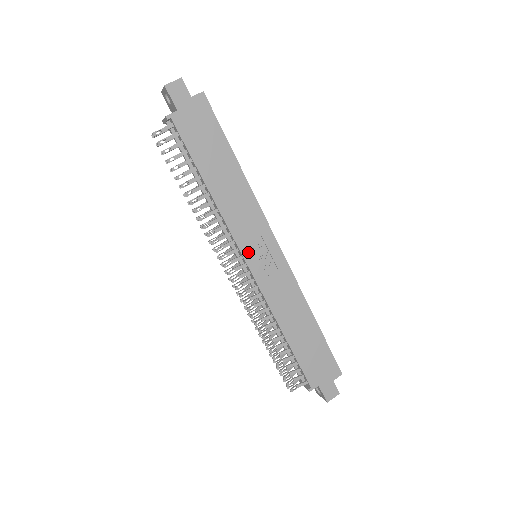
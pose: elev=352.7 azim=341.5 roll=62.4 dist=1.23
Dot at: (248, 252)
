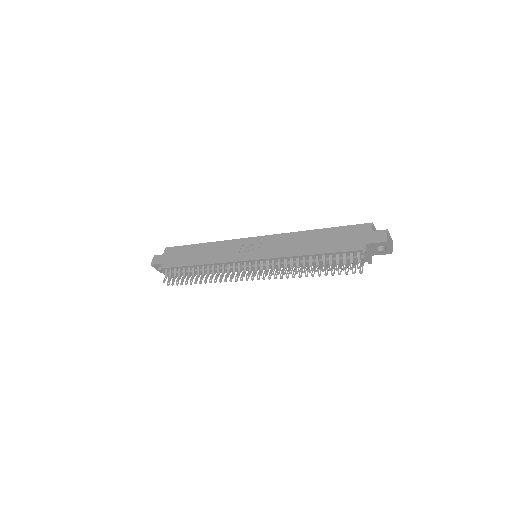
Dot at: (243, 257)
